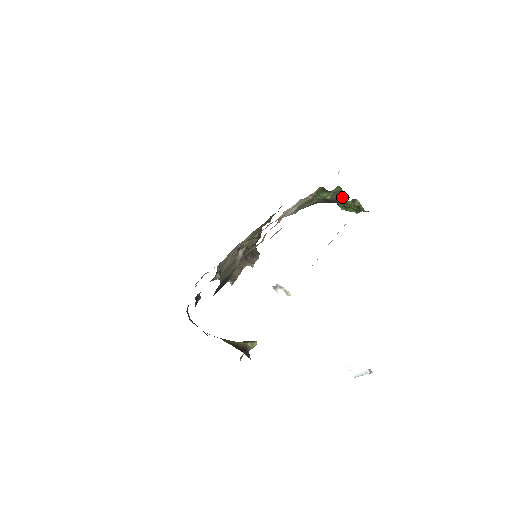
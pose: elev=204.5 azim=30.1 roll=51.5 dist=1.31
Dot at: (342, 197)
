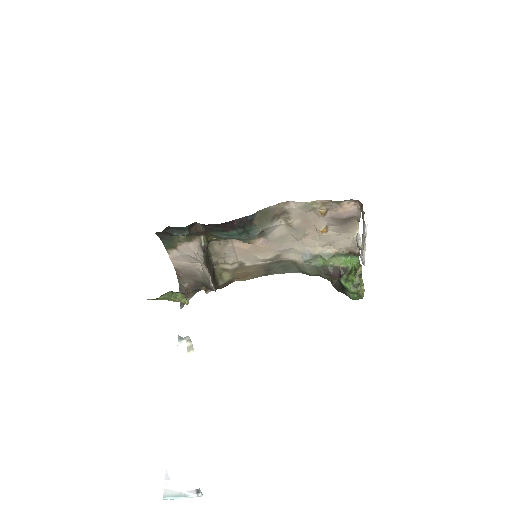
Dot at: (350, 273)
